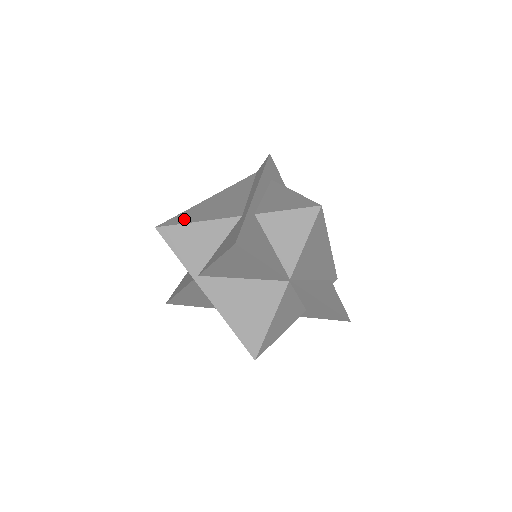
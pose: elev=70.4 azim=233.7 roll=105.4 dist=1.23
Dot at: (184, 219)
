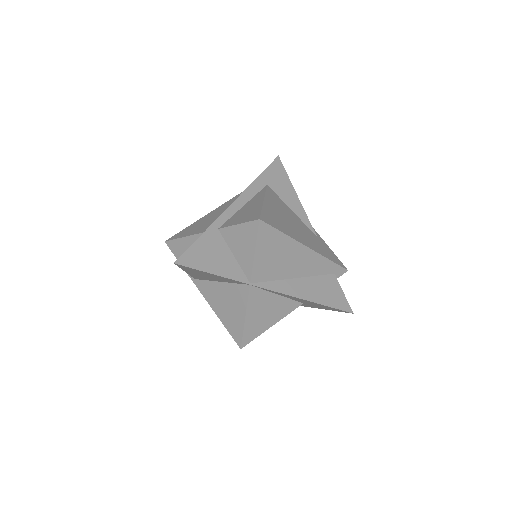
Dot at: (183, 233)
